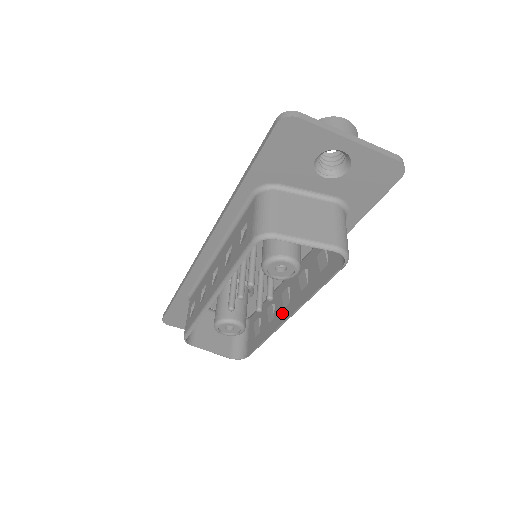
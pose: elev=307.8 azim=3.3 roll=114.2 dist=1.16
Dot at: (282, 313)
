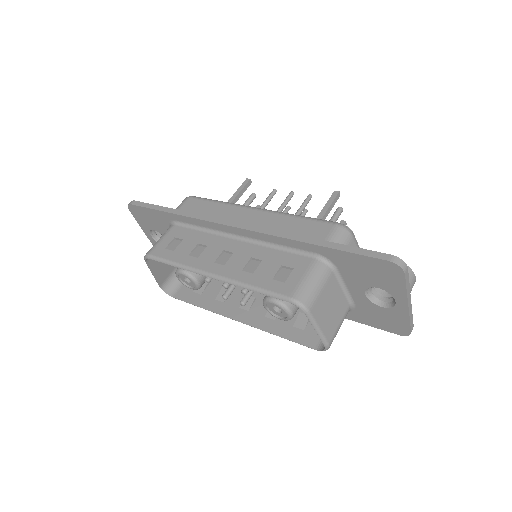
Dot at: (235, 310)
